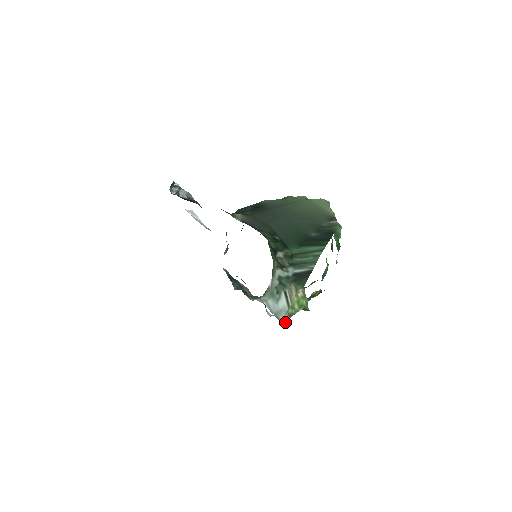
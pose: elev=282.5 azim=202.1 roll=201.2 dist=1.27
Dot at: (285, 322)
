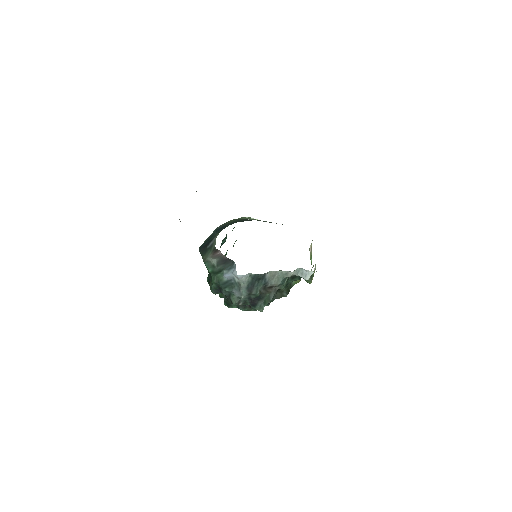
Dot at: occluded
